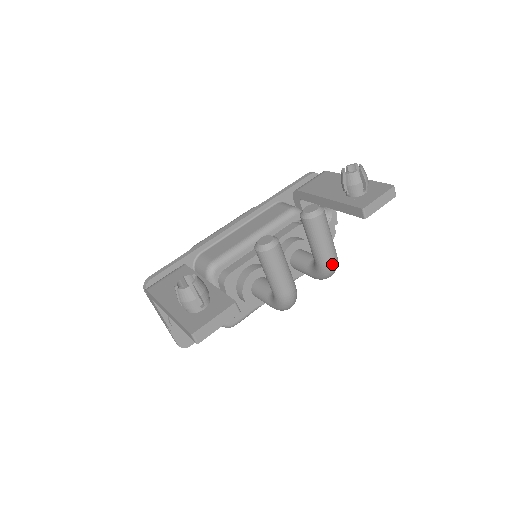
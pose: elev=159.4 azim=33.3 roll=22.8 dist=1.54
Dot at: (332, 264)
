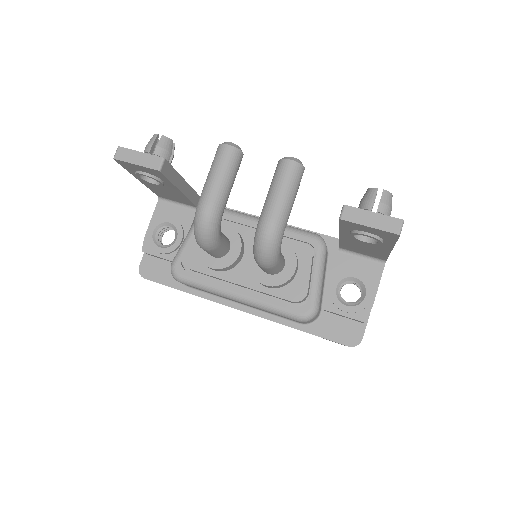
Dot at: (266, 224)
